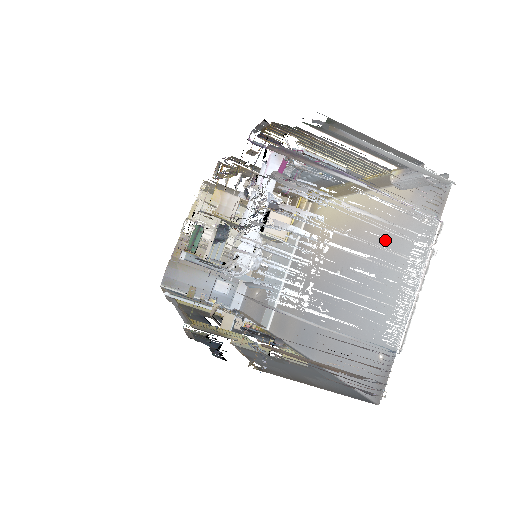
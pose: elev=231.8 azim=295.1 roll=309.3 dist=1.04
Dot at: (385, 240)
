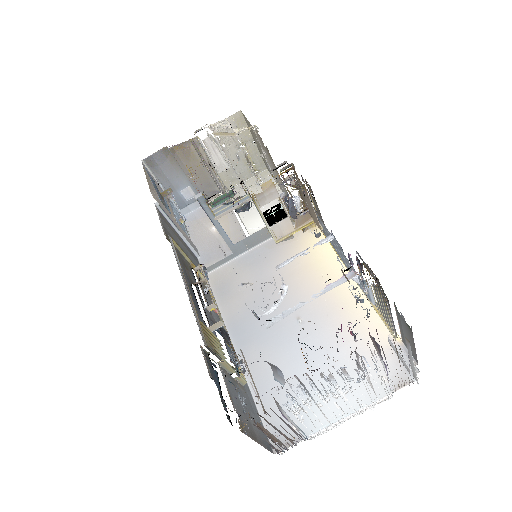
Dot at: (350, 350)
